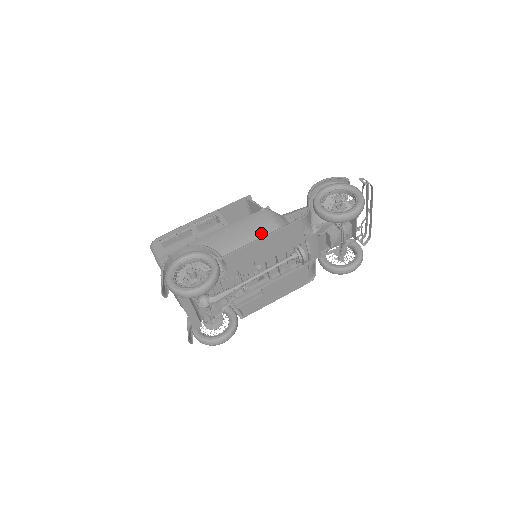
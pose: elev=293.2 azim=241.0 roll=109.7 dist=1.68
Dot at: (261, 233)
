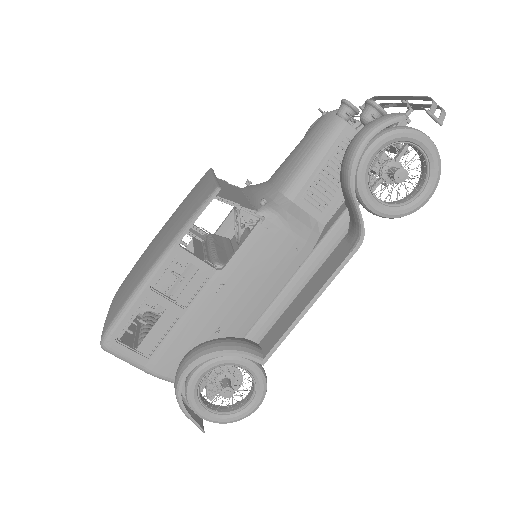
Dot at: (281, 267)
